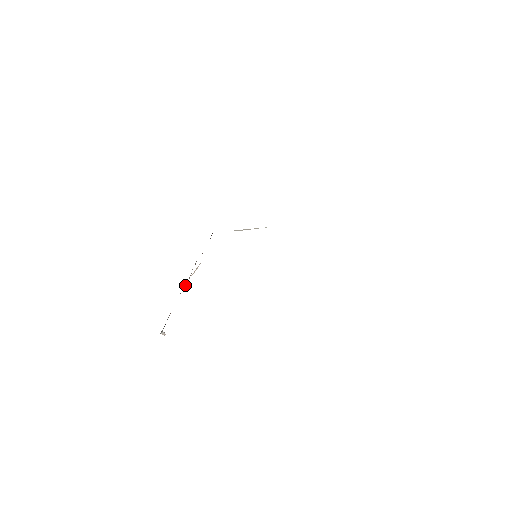
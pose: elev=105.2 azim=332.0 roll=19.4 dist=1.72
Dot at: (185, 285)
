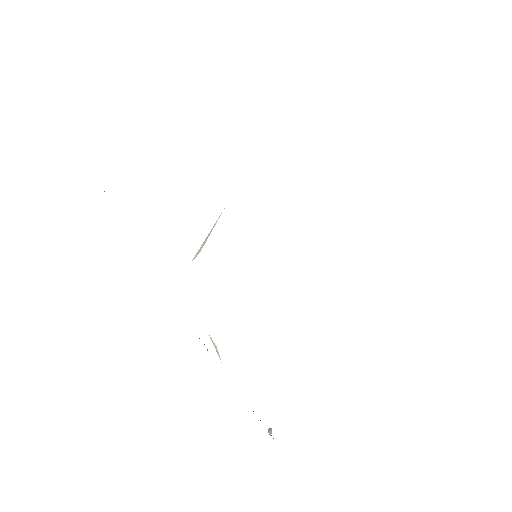
Dot at: occluded
